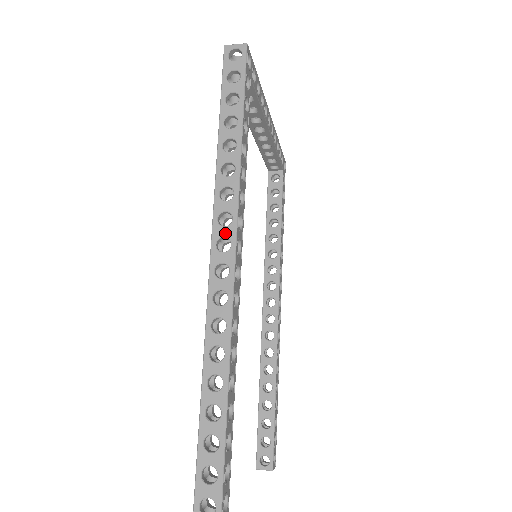
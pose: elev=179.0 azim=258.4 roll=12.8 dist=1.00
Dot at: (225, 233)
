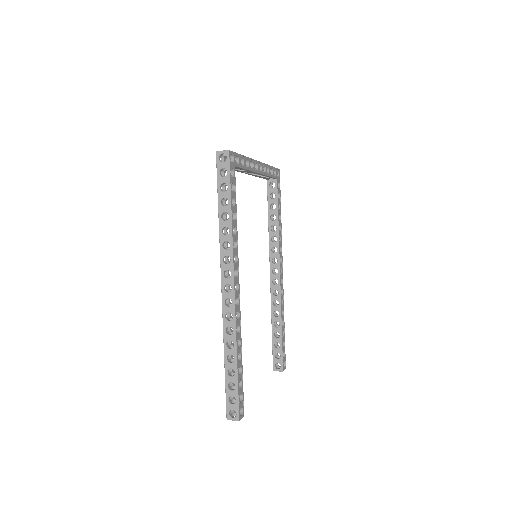
Dot at: (227, 268)
